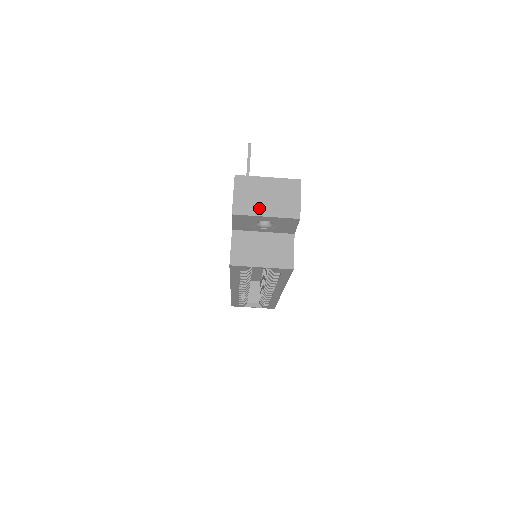
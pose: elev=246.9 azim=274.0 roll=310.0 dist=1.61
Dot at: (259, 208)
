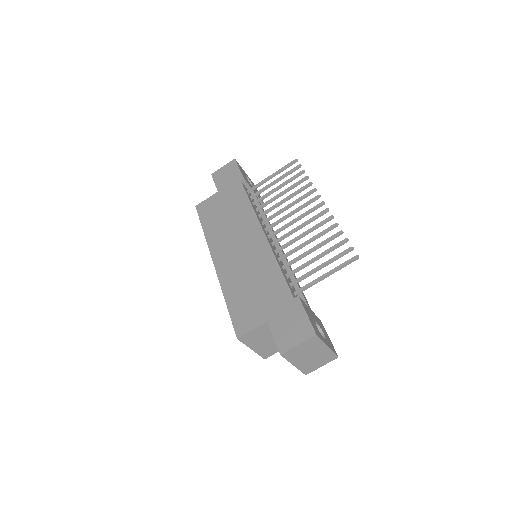
Dot at: (298, 360)
